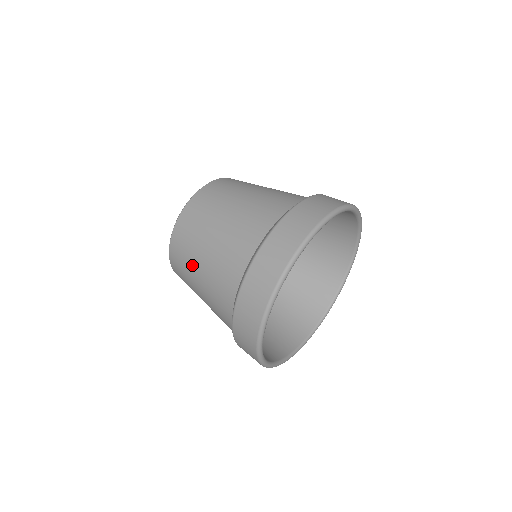
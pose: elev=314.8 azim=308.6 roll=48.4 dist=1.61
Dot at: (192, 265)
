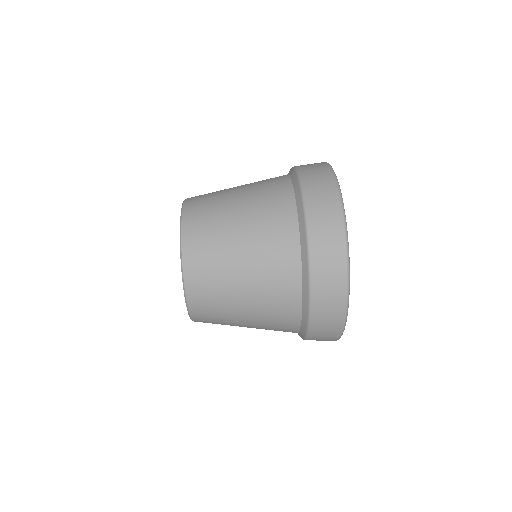
Dot at: occluded
